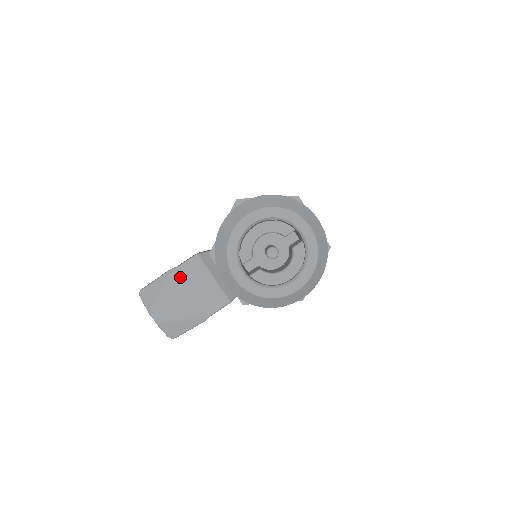
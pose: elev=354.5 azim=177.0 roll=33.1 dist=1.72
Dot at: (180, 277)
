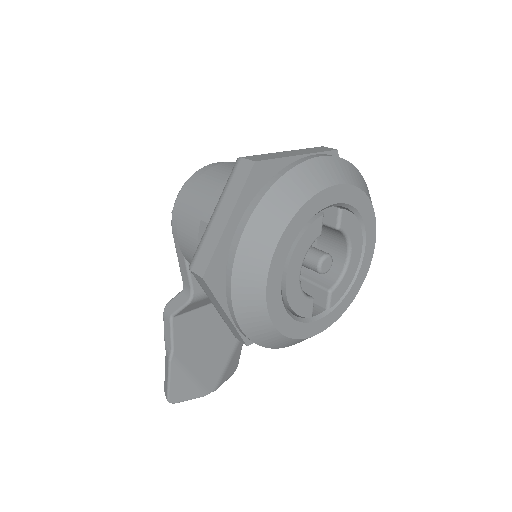
Dot at: (186, 350)
